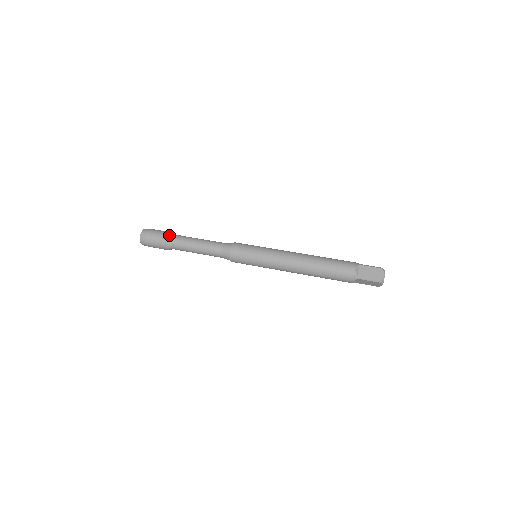
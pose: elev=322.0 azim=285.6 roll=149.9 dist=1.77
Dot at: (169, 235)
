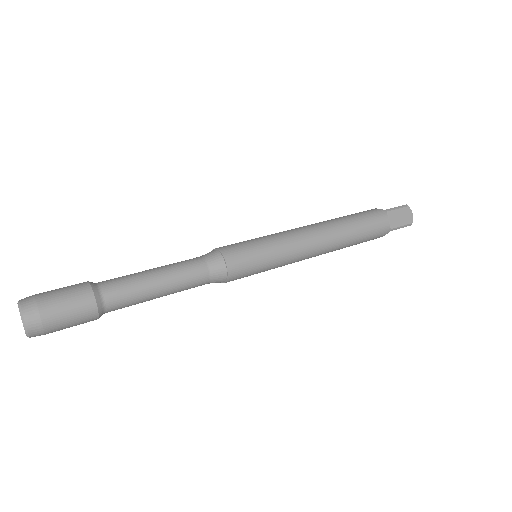
Dot at: occluded
